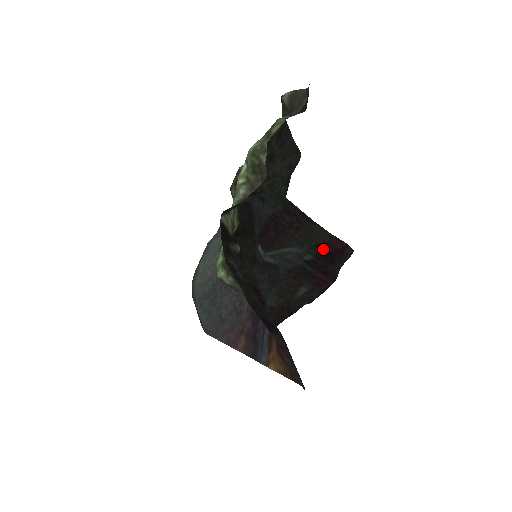
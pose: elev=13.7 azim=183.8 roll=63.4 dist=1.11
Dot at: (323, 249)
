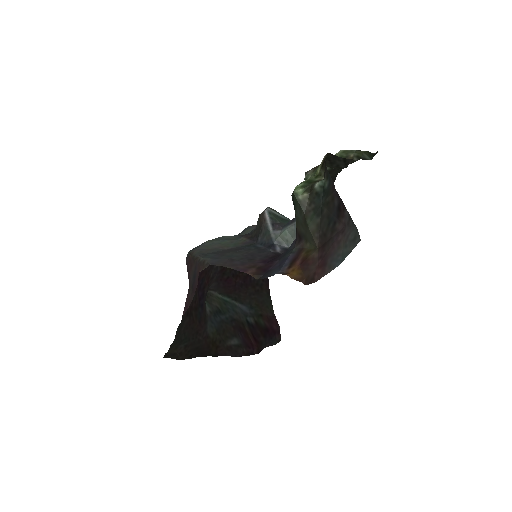
Dot at: (264, 321)
